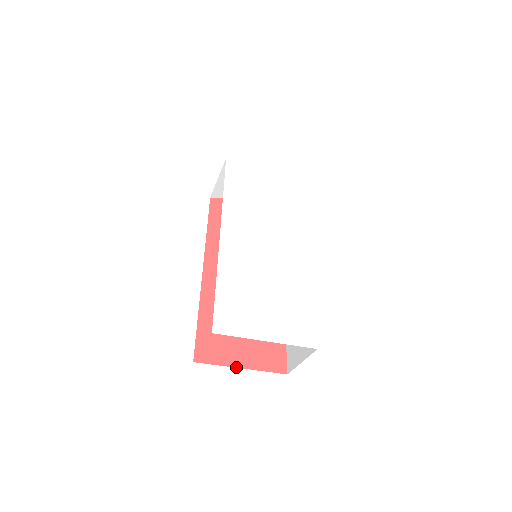
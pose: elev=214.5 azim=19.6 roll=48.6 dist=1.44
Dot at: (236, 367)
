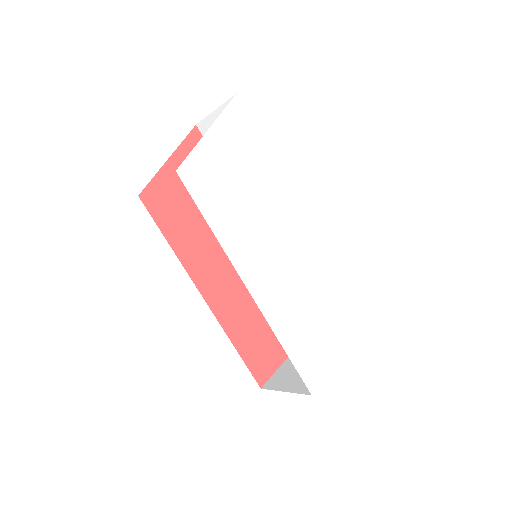
Dot at: (287, 358)
